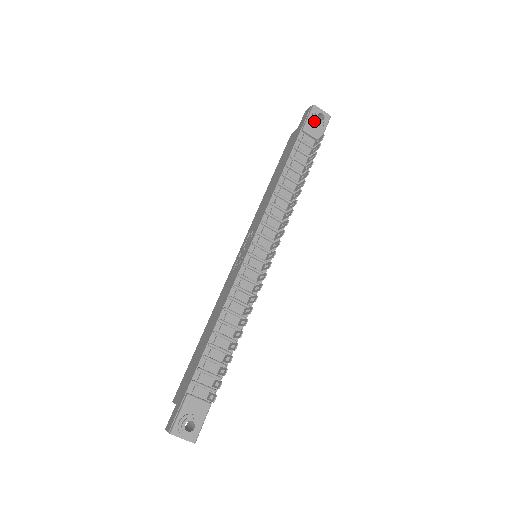
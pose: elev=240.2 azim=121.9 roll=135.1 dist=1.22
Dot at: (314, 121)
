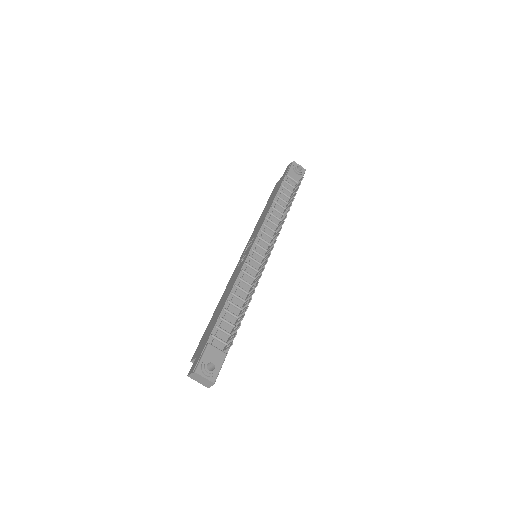
Dot at: (294, 170)
